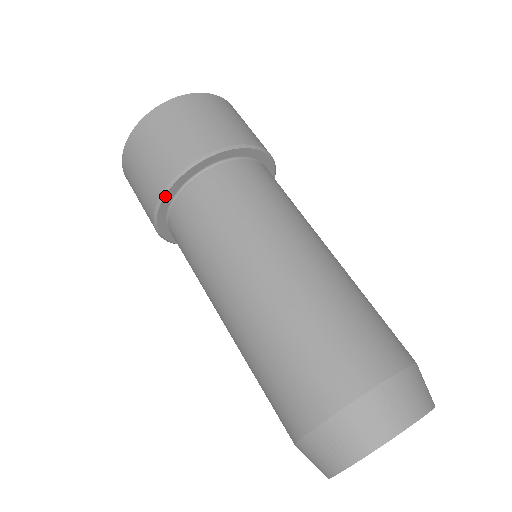
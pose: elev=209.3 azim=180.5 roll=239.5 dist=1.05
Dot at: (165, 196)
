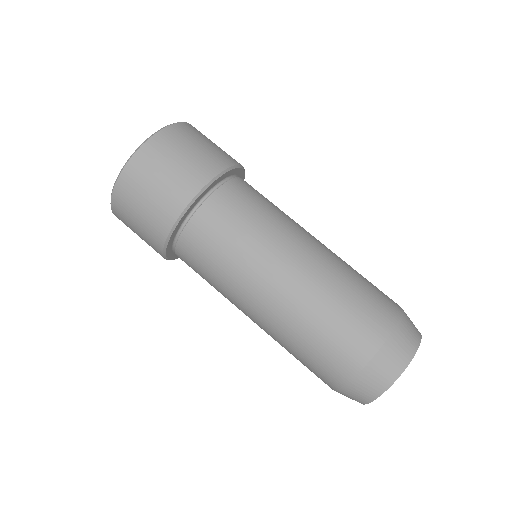
Dot at: (169, 241)
